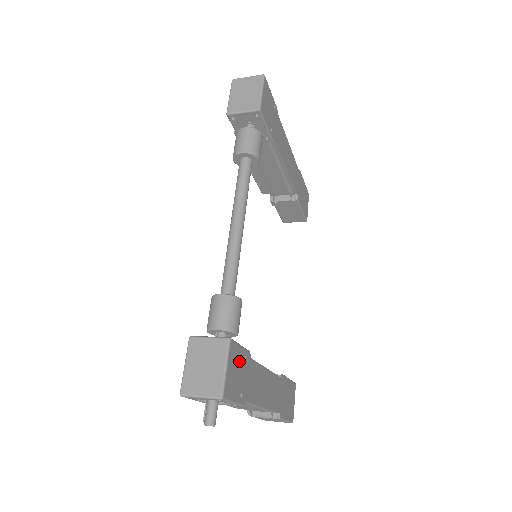
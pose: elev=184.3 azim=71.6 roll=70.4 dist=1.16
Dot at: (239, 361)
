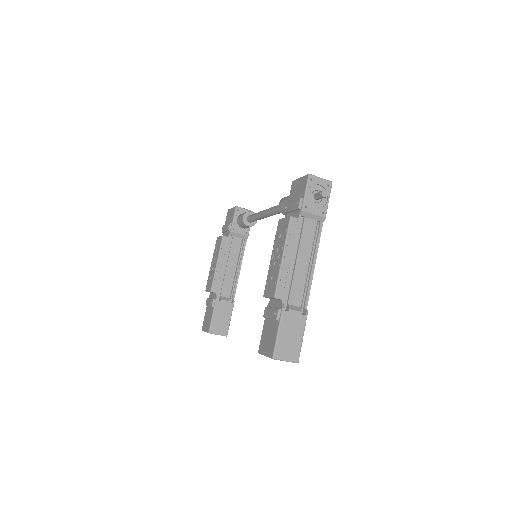
Dot at: occluded
